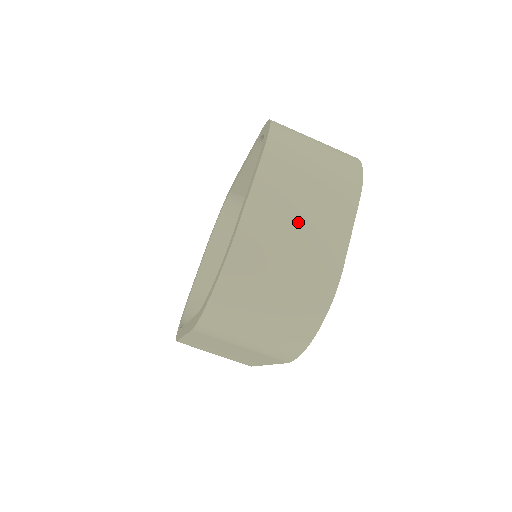
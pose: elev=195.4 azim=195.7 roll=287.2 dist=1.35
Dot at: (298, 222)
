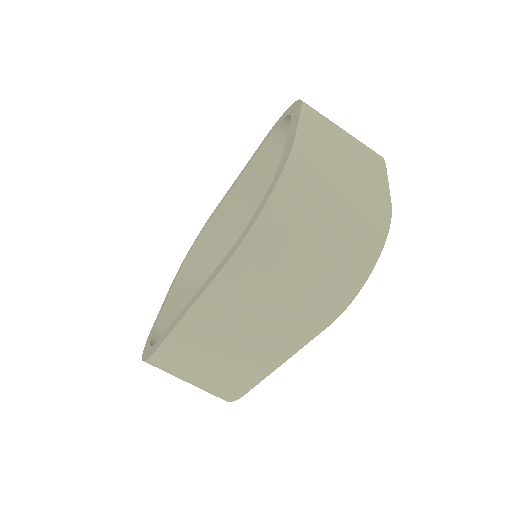
Dot at: (344, 158)
